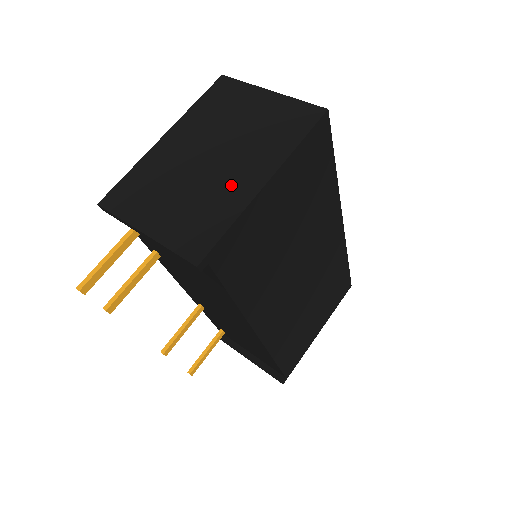
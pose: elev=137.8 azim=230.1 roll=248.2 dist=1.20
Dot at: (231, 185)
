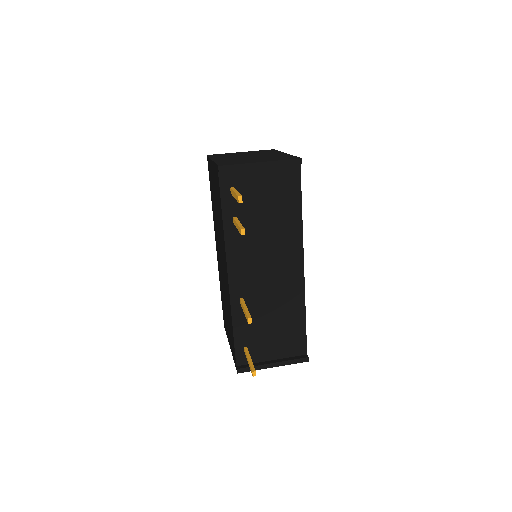
Dot at: (274, 155)
